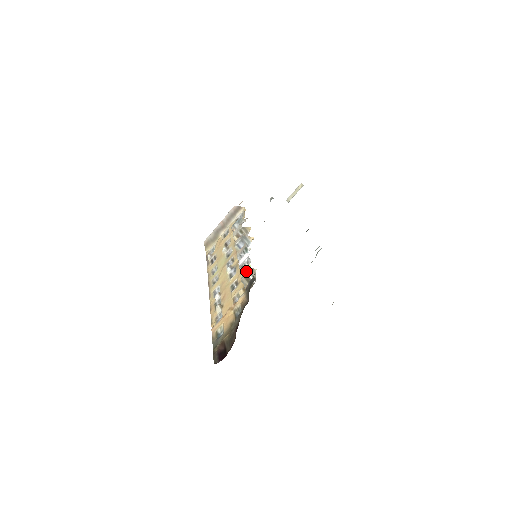
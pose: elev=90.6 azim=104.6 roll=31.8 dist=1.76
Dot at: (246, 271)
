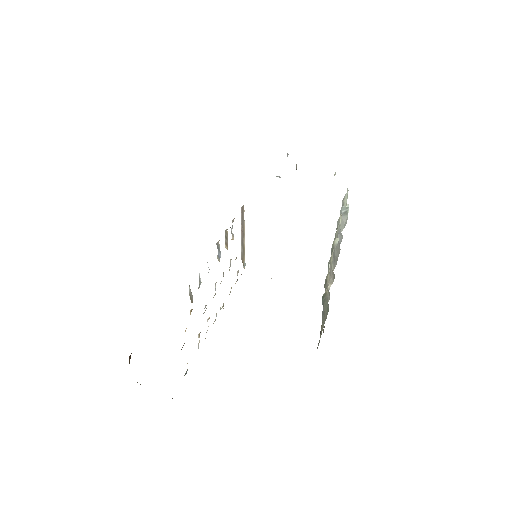
Dot at: occluded
